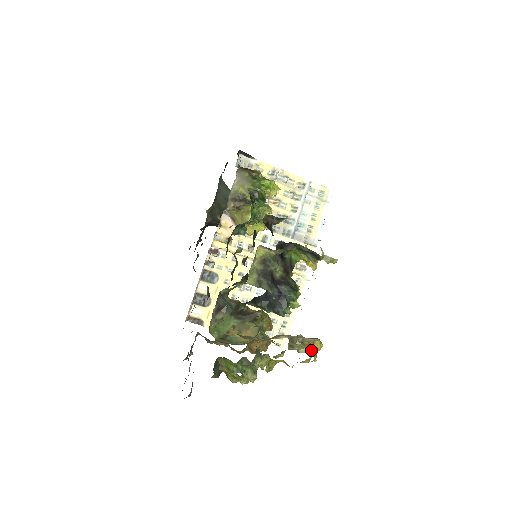
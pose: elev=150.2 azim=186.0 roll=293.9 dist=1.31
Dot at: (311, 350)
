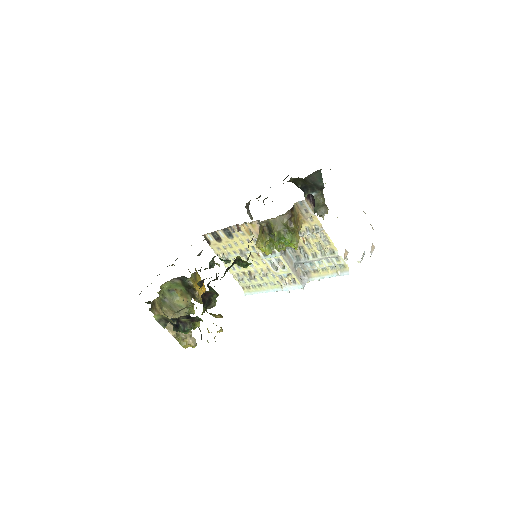
Dot at: (185, 345)
